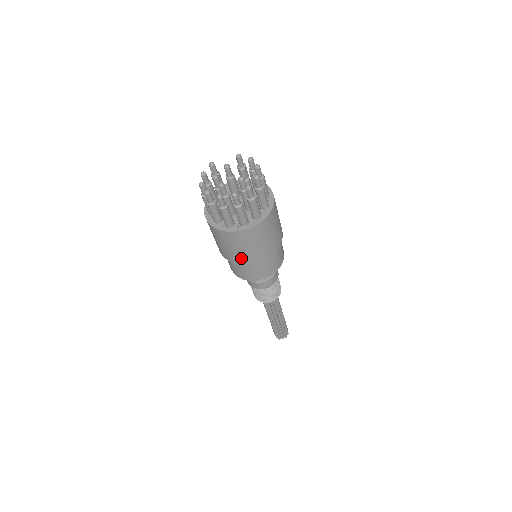
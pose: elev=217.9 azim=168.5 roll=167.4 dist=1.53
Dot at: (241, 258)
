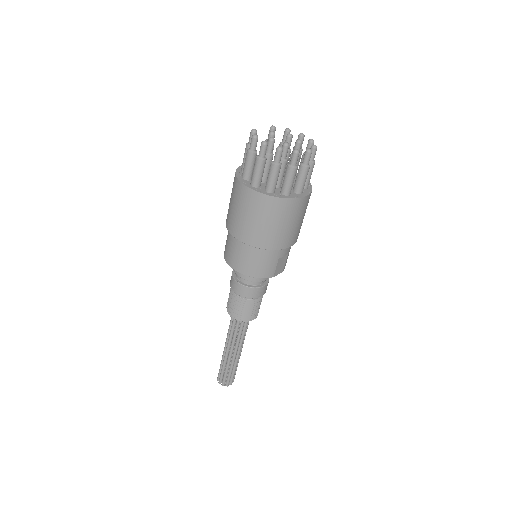
Dot at: (282, 239)
